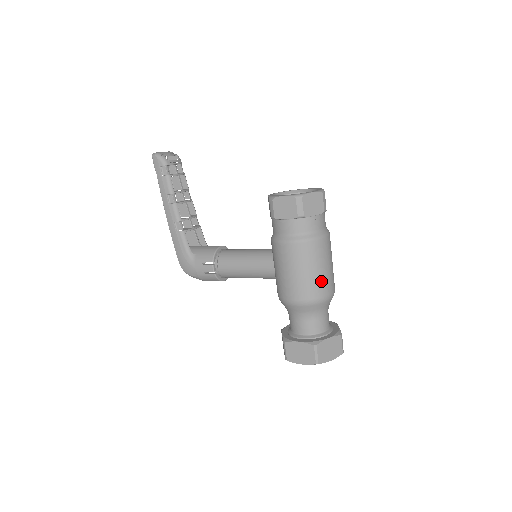
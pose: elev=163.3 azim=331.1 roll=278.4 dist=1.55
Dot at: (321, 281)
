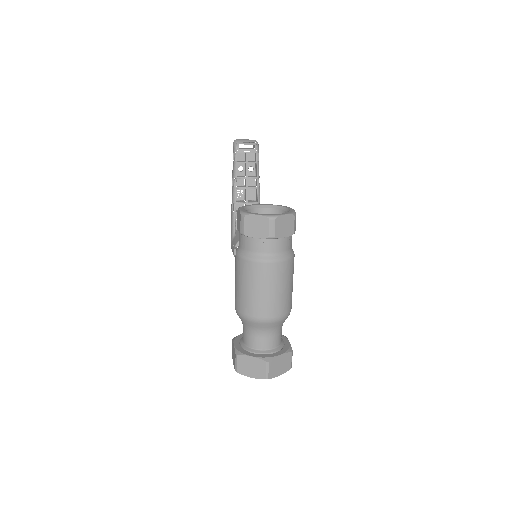
Dot at: (252, 301)
